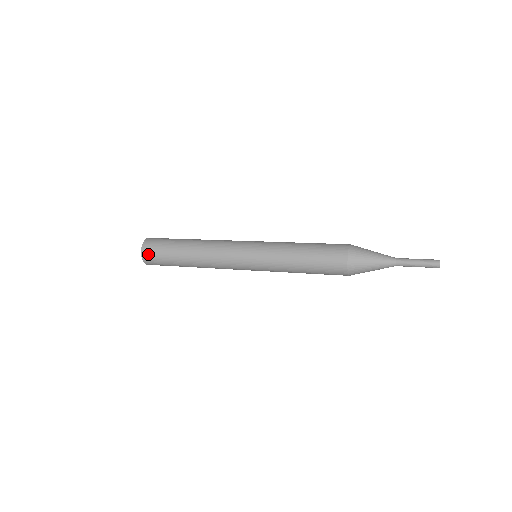
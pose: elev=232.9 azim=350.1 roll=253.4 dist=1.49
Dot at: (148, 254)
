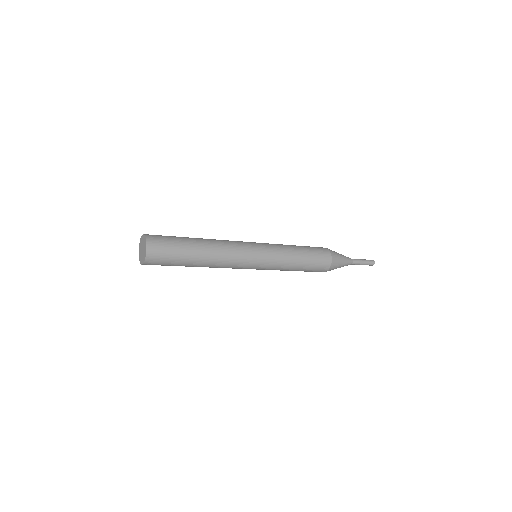
Dot at: (155, 238)
